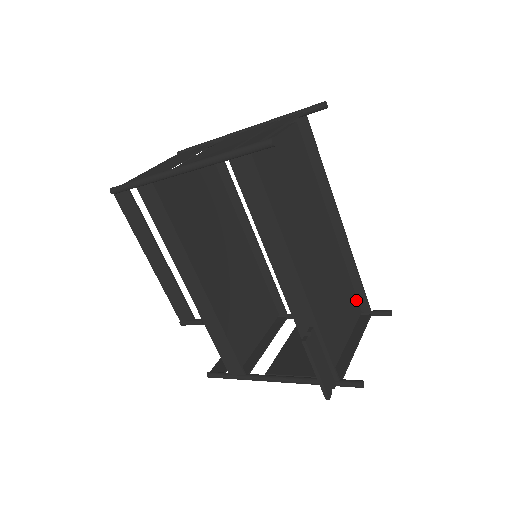
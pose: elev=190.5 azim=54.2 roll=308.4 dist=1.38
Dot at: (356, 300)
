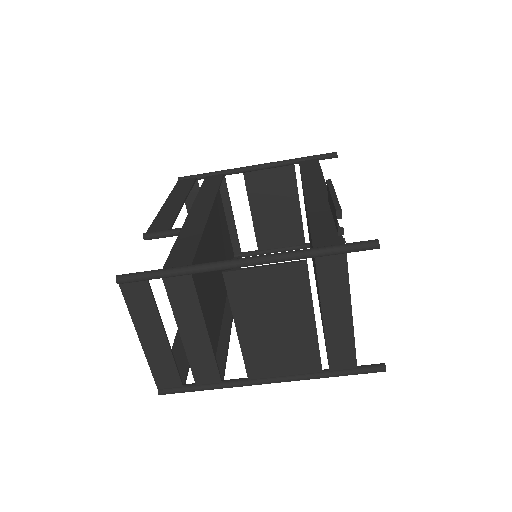
Dot at: occluded
